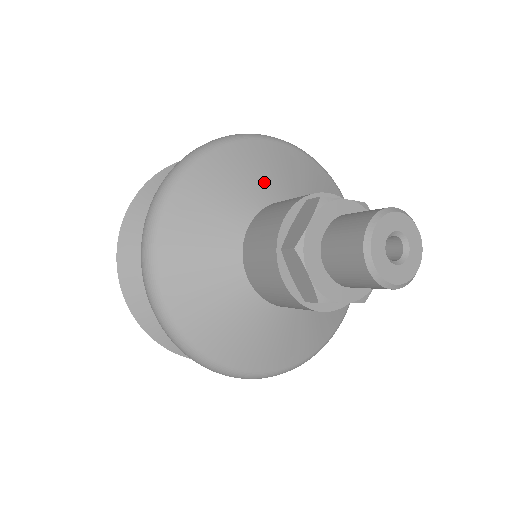
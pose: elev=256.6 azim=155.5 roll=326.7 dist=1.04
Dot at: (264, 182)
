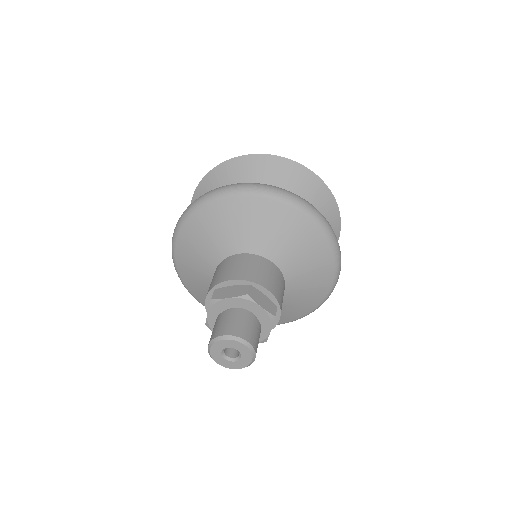
Dot at: (220, 241)
